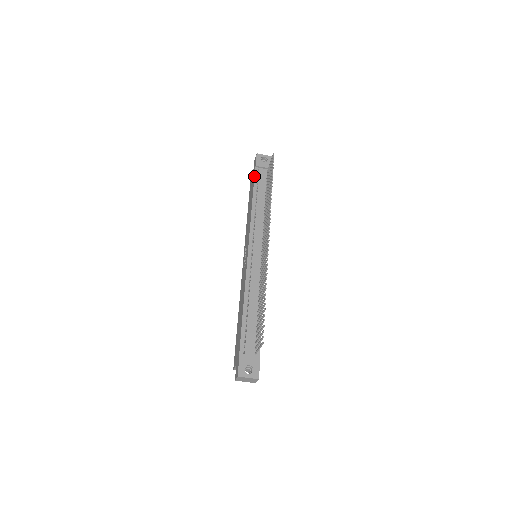
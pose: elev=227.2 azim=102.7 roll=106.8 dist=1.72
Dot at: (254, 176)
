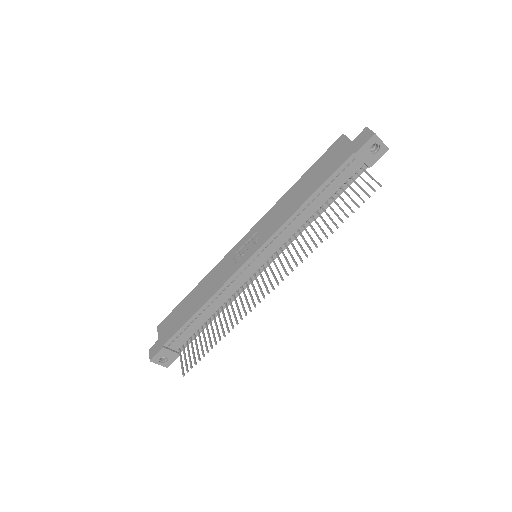
Dot at: (340, 166)
